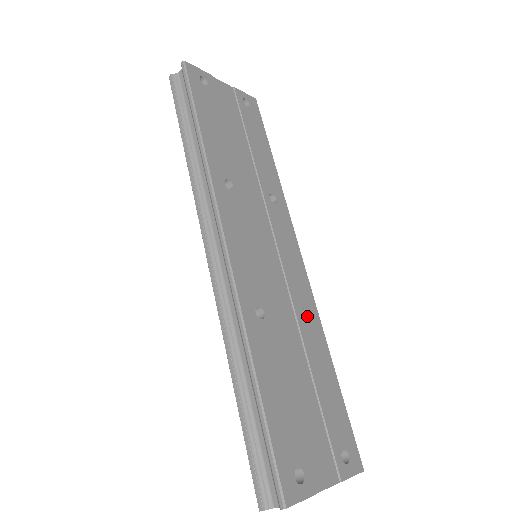
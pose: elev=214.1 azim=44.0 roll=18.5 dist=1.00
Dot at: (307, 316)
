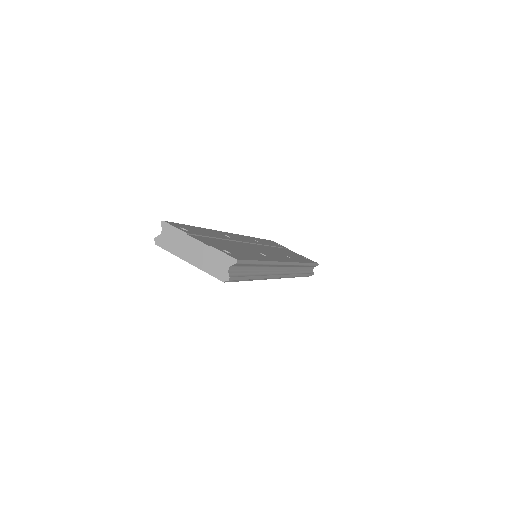
Dot at: occluded
